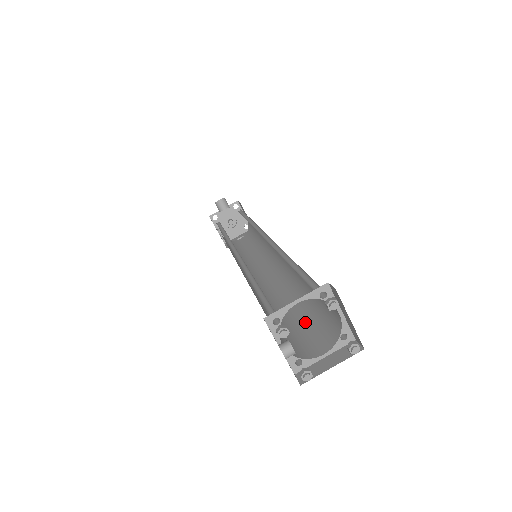
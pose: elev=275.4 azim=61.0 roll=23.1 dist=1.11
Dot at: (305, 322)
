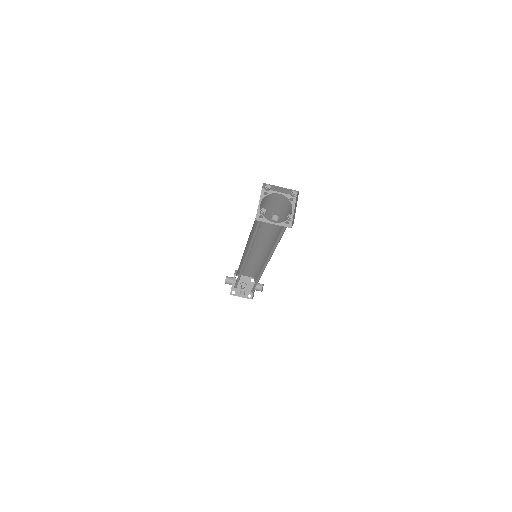
Dot at: occluded
